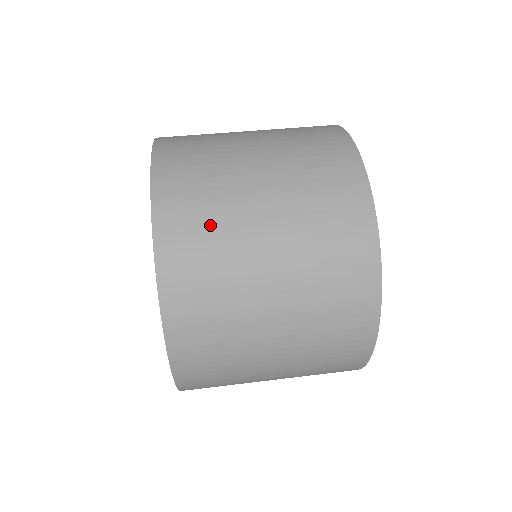
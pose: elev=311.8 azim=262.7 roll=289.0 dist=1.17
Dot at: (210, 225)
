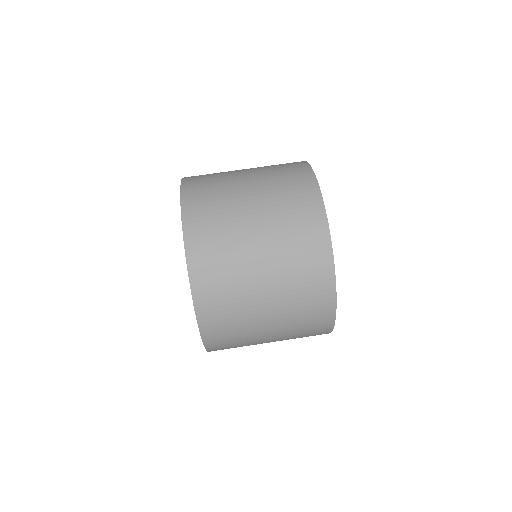
Dot at: occluded
